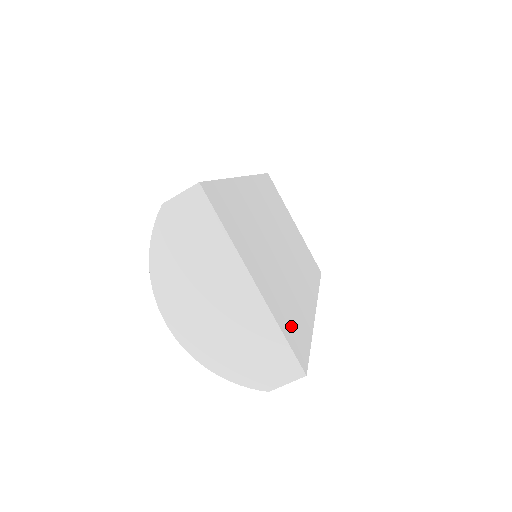
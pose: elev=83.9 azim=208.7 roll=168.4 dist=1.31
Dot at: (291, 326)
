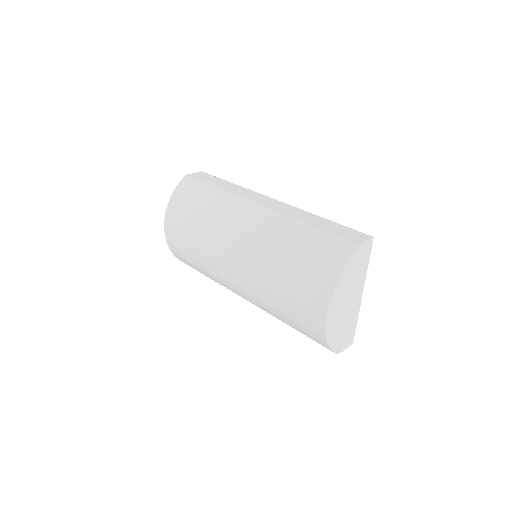
Dot at: occluded
